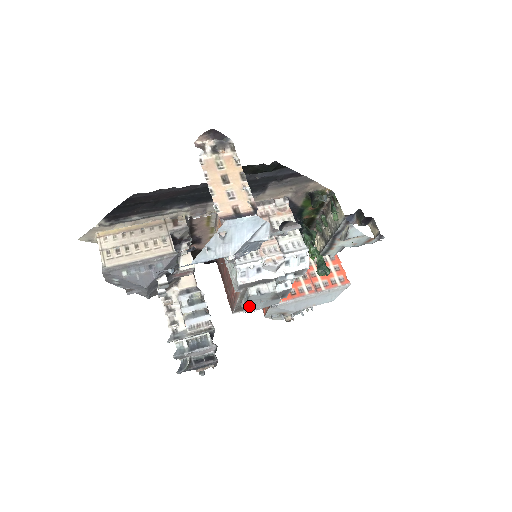
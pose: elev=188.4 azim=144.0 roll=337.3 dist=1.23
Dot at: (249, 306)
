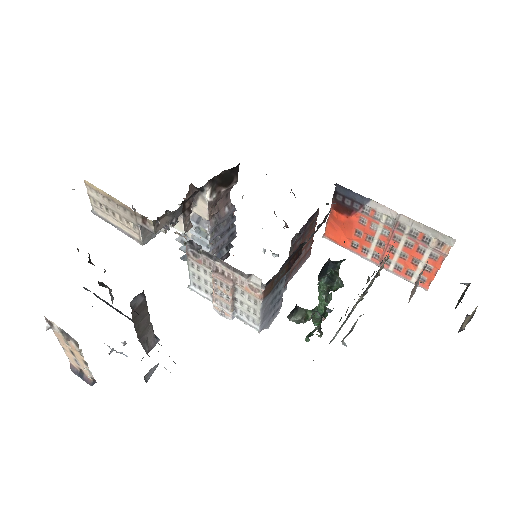
Dot at: occluded
